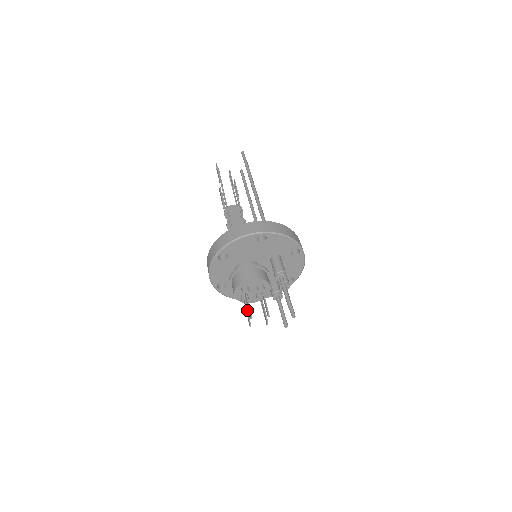
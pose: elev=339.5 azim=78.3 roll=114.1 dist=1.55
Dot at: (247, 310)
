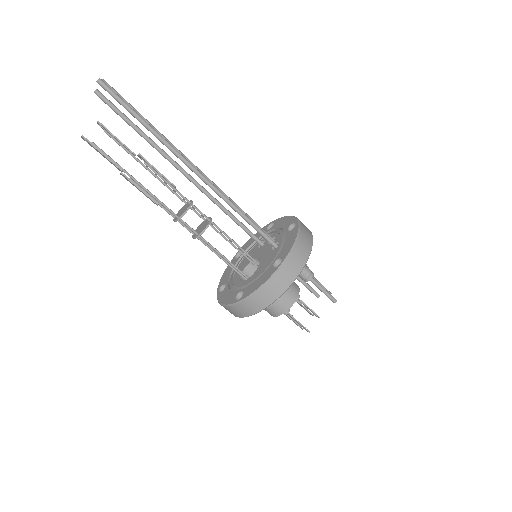
Dot at: (292, 319)
